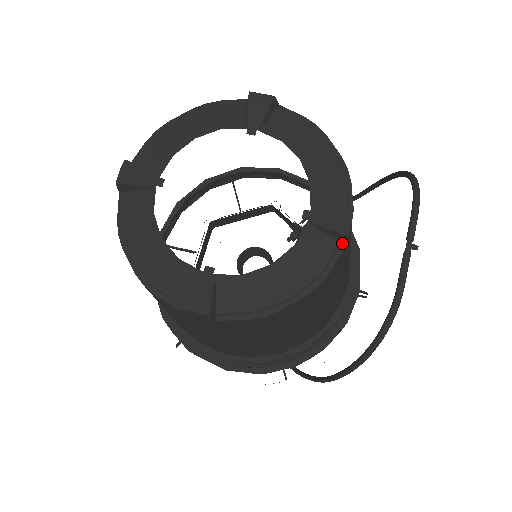
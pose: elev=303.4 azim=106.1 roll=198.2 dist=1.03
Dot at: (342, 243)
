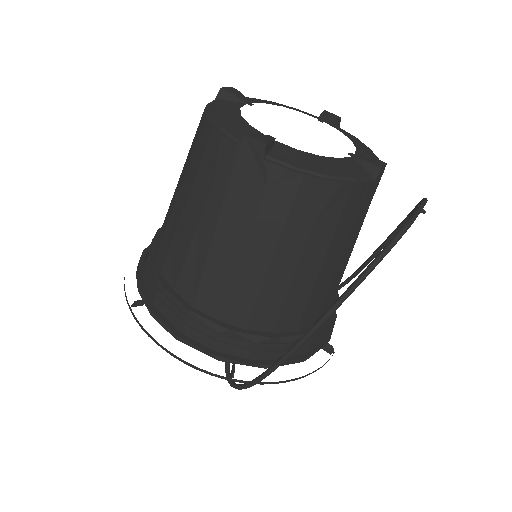
Dot at: (373, 178)
